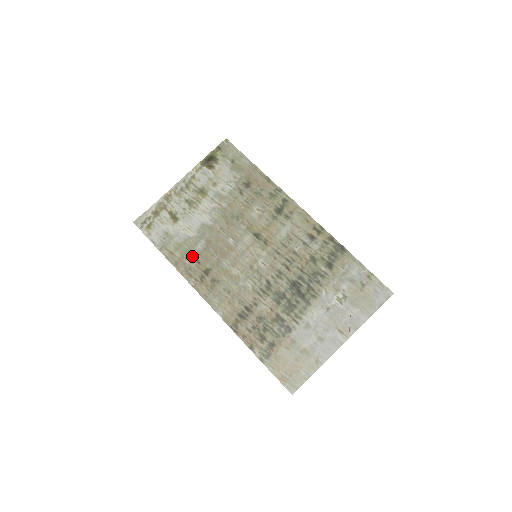
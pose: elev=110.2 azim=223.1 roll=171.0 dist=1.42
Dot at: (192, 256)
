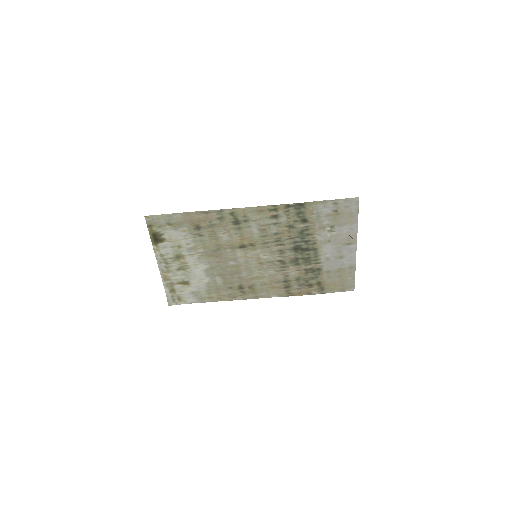
Dot at: (222, 289)
